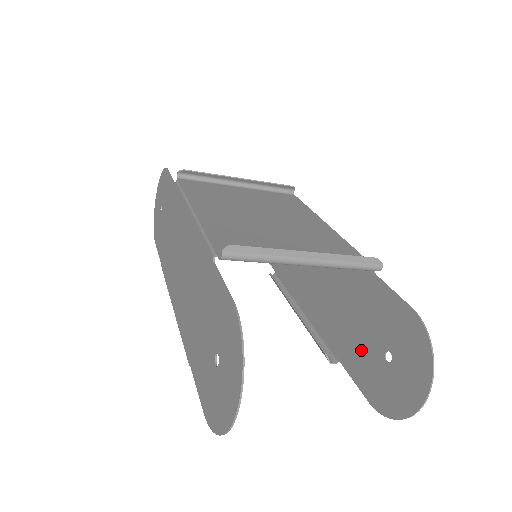
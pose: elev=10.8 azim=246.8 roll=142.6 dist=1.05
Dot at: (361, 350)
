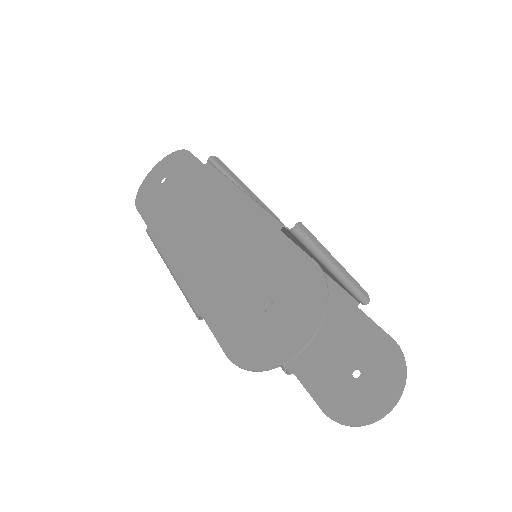
Dot at: (325, 365)
